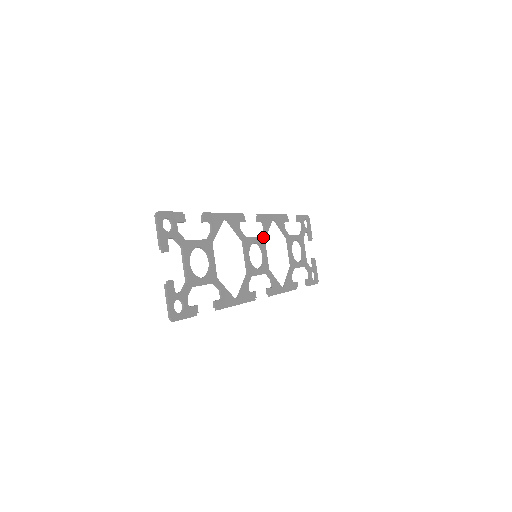
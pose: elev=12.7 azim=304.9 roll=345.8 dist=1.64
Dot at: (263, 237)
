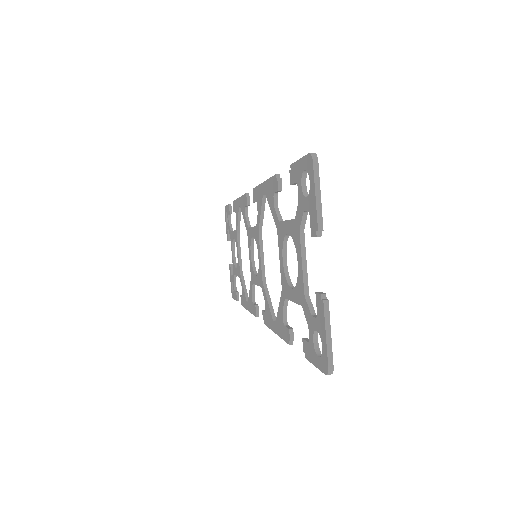
Dot at: occluded
